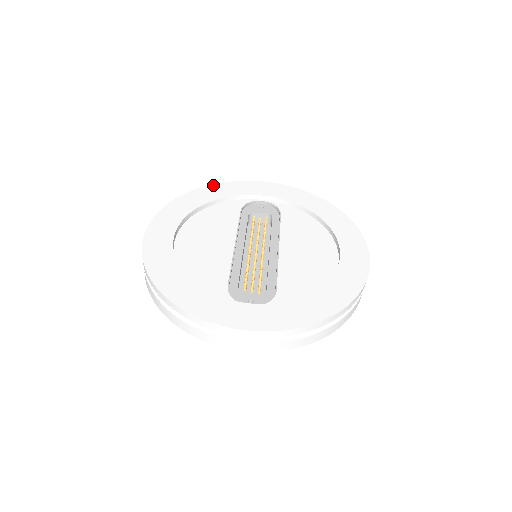
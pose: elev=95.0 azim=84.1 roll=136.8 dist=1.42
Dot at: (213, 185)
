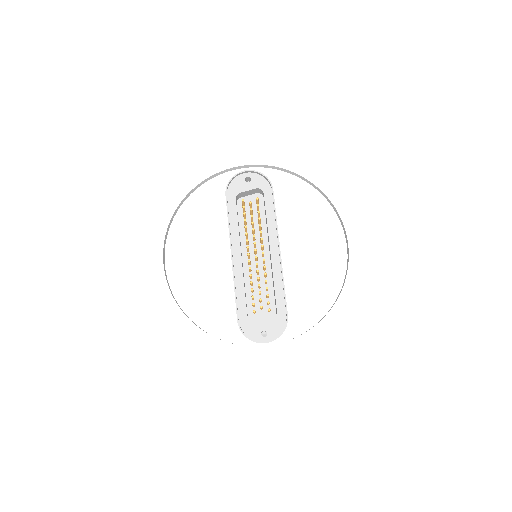
Dot at: (183, 161)
